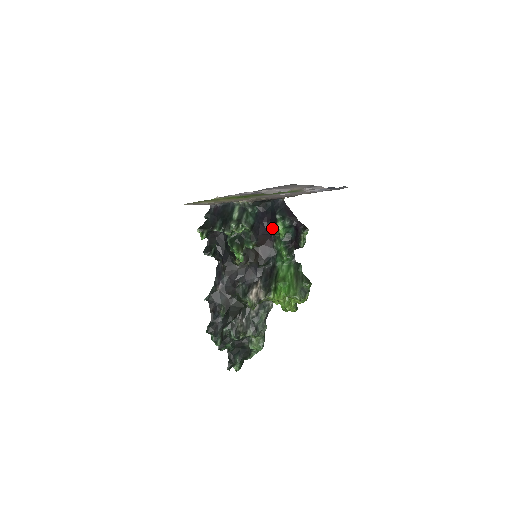
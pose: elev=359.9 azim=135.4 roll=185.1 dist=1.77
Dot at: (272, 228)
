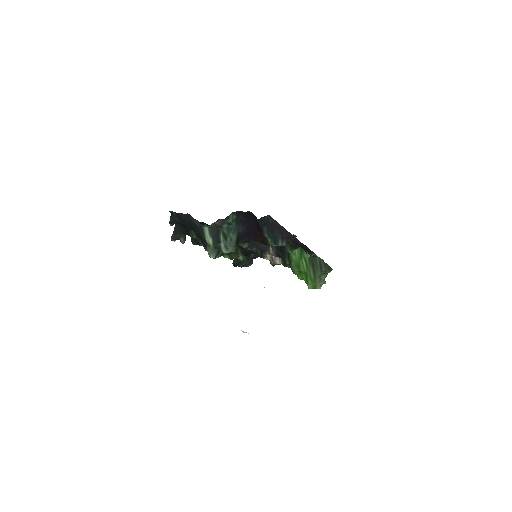
Dot at: occluded
